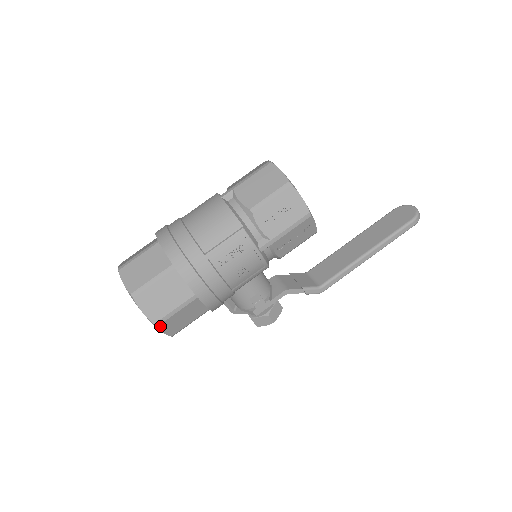
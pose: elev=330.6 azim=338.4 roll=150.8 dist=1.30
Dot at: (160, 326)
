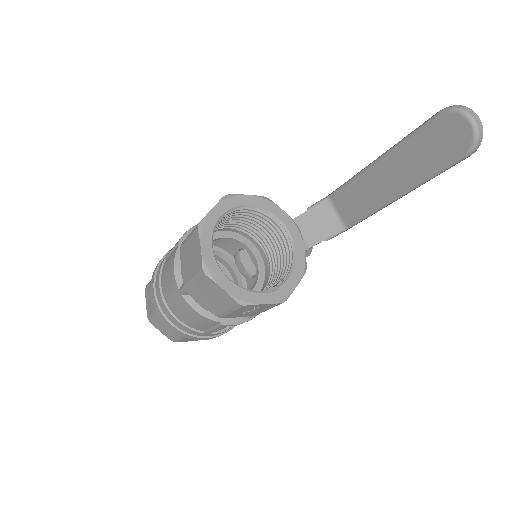
Dot at: occluded
